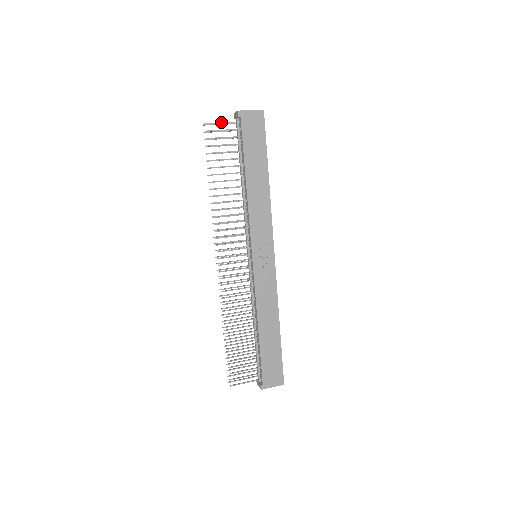
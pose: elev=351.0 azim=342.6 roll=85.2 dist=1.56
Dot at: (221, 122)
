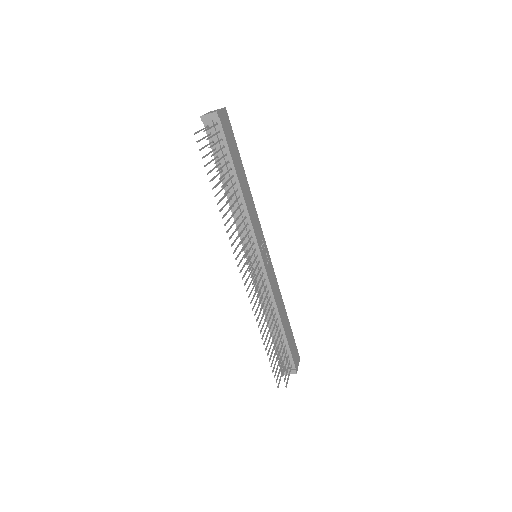
Dot at: (210, 127)
